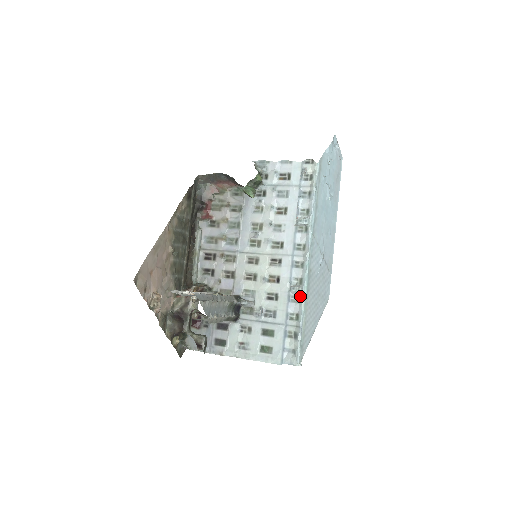
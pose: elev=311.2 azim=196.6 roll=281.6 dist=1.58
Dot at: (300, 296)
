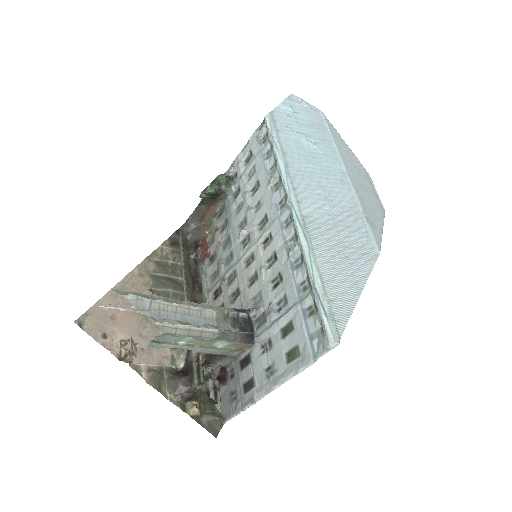
Dot at: (300, 252)
